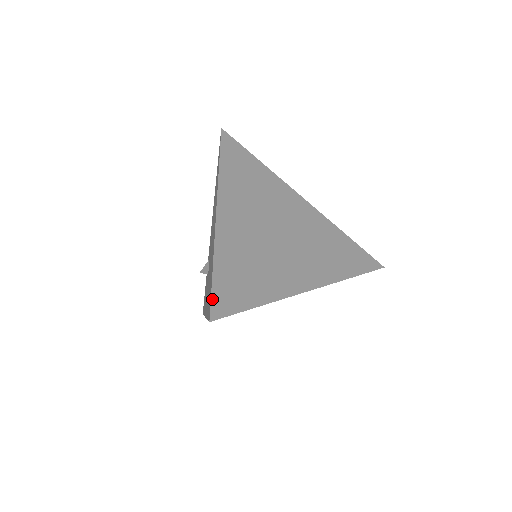
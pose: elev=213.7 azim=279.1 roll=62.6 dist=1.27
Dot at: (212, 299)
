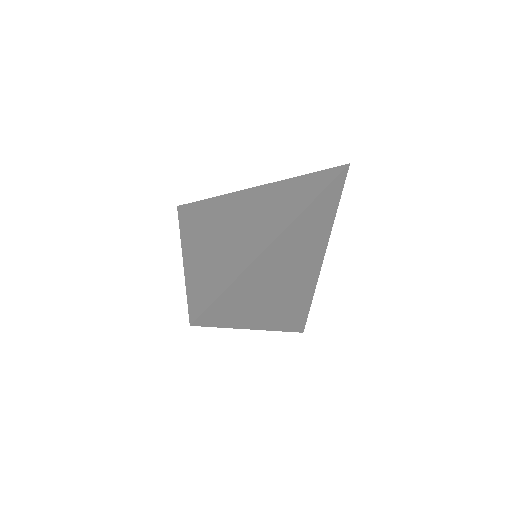
Dot at: (189, 310)
